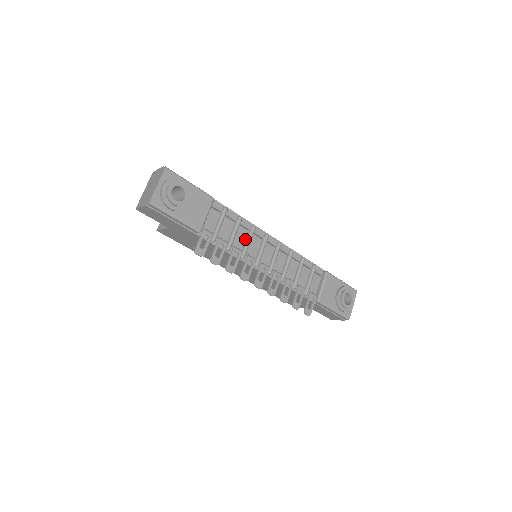
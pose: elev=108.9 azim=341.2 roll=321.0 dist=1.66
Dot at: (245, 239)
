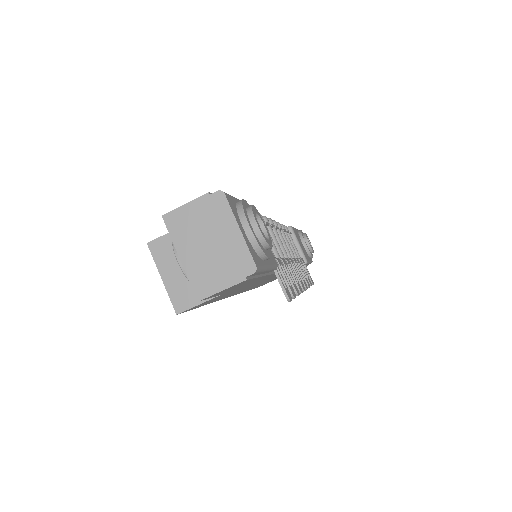
Dot at: occluded
